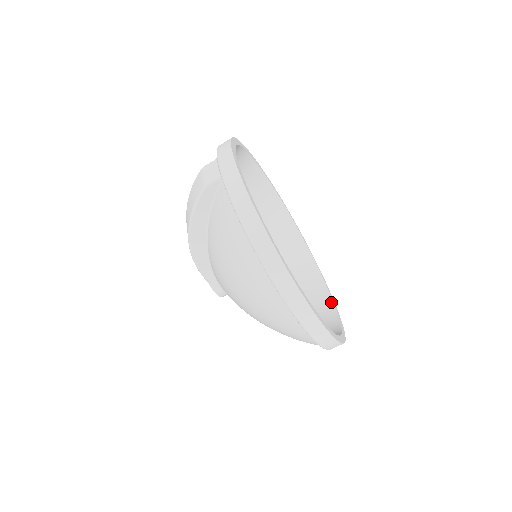
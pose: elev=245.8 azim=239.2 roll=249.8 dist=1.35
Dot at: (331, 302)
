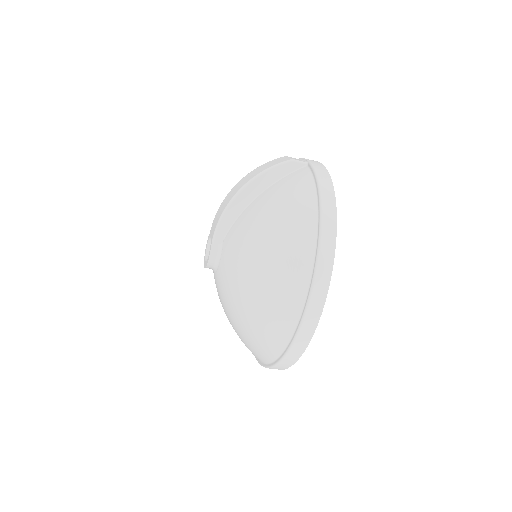
Dot at: occluded
